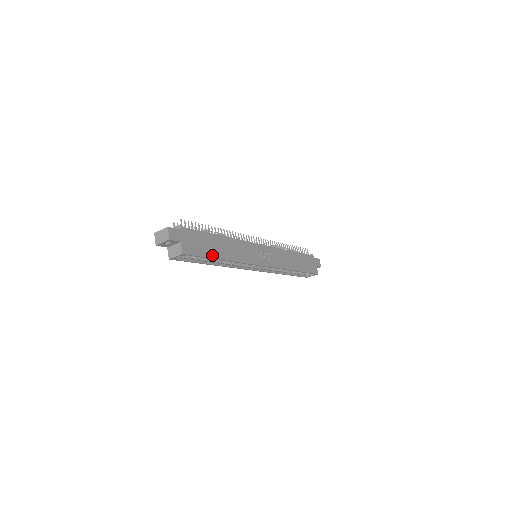
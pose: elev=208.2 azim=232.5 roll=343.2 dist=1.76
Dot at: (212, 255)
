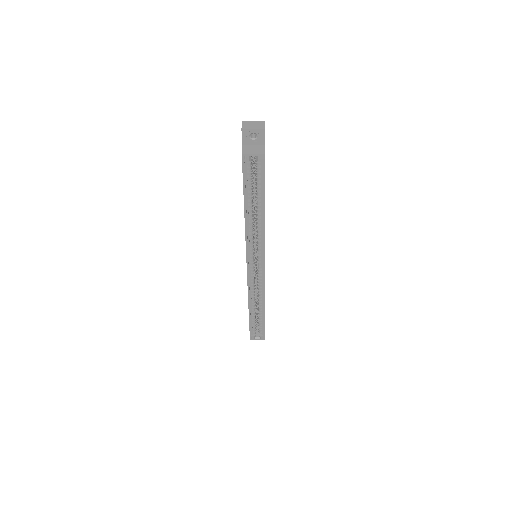
Dot at: occluded
